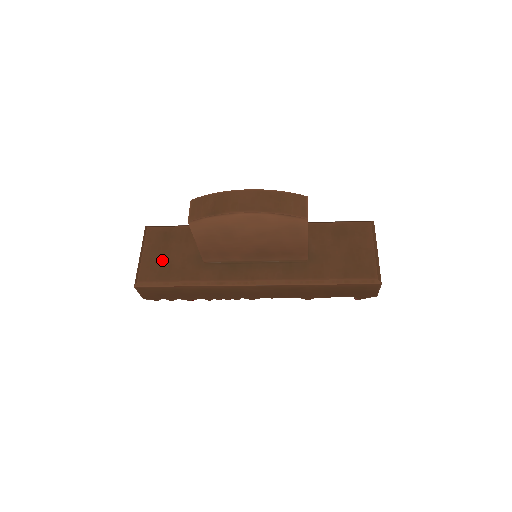
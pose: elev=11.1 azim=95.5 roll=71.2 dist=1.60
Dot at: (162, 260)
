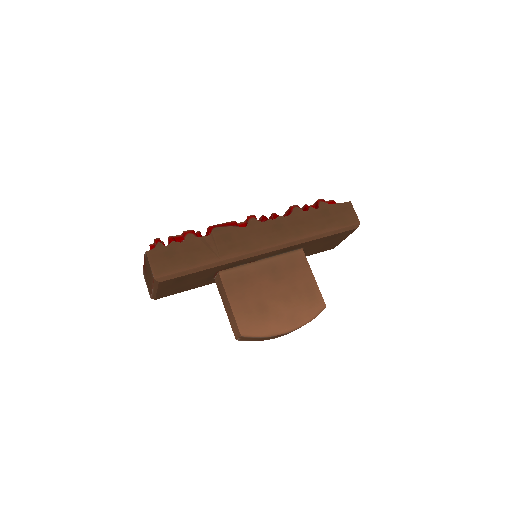
Dot at: (177, 288)
